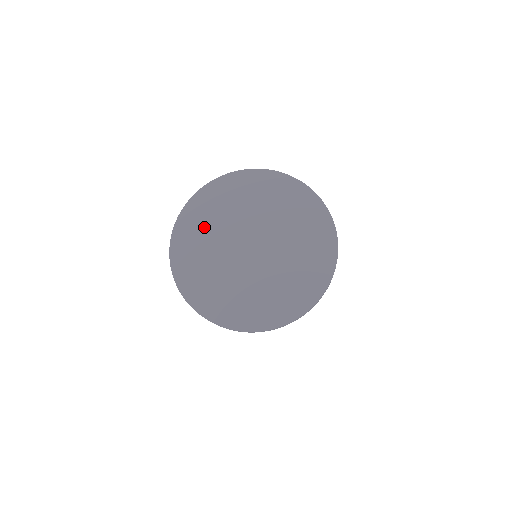
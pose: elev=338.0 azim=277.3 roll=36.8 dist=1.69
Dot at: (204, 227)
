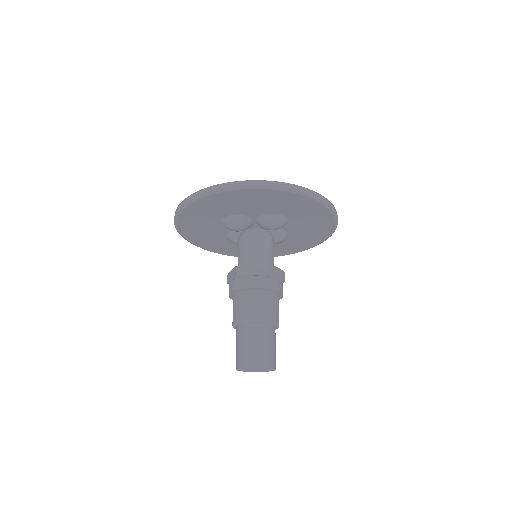
Dot at: occluded
